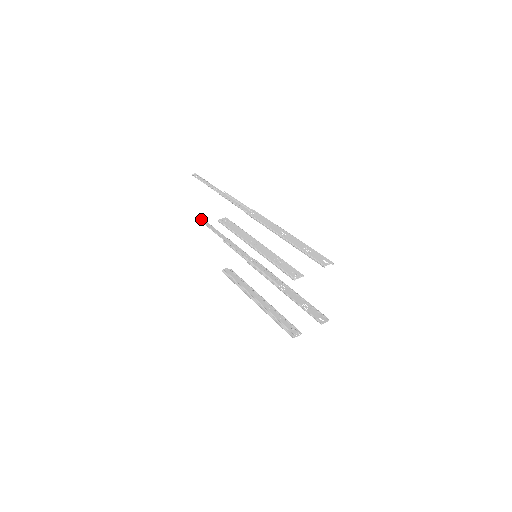
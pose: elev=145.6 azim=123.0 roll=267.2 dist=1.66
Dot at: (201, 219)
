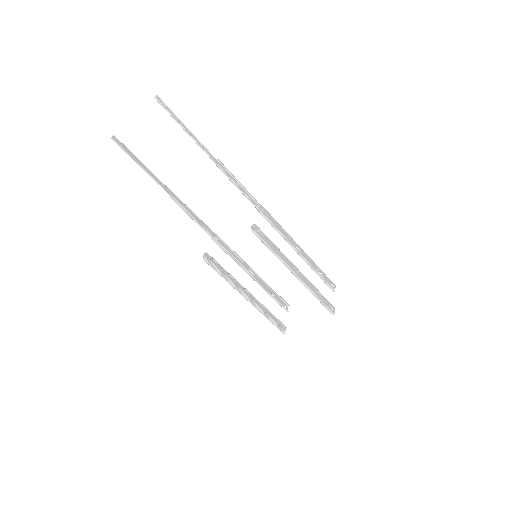
Dot at: (121, 144)
